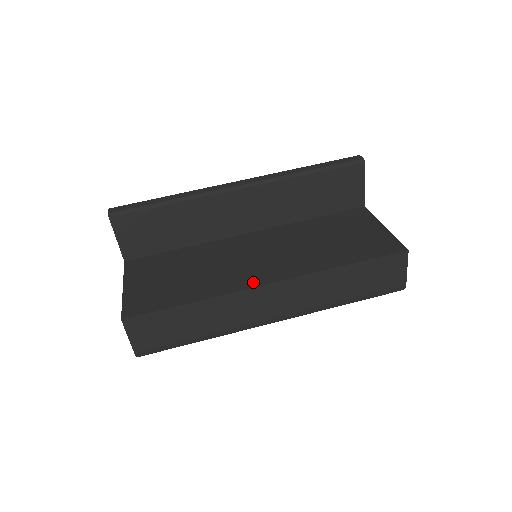
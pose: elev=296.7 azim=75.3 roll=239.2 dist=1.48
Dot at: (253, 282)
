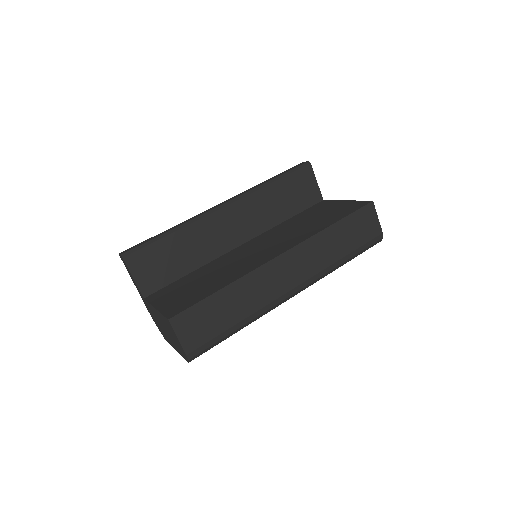
Dot at: (267, 259)
